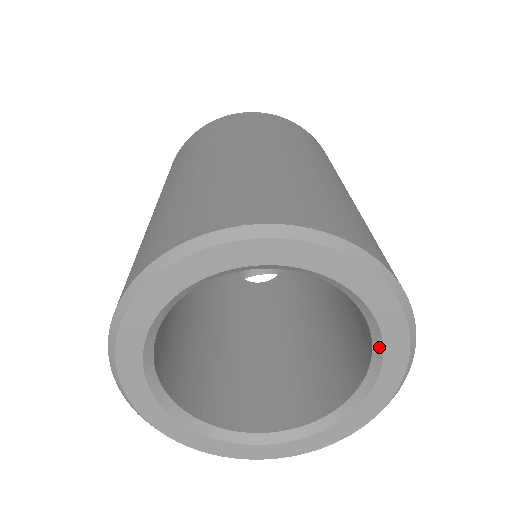
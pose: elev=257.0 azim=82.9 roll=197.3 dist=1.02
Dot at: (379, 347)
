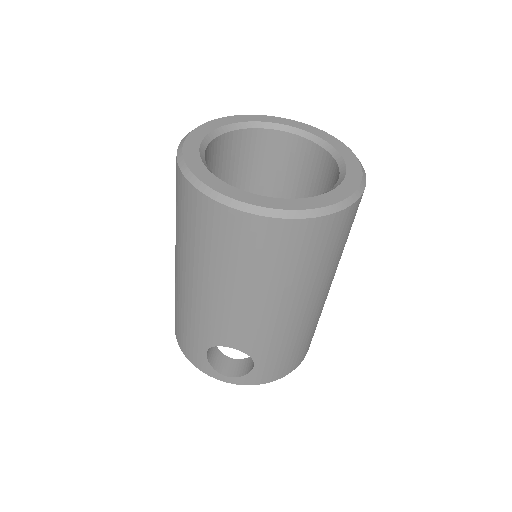
Dot at: (344, 171)
